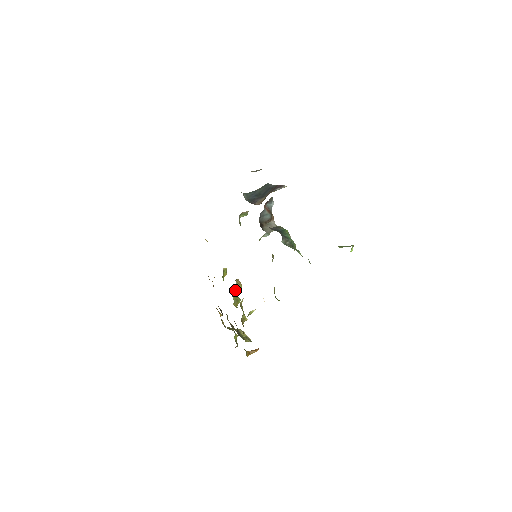
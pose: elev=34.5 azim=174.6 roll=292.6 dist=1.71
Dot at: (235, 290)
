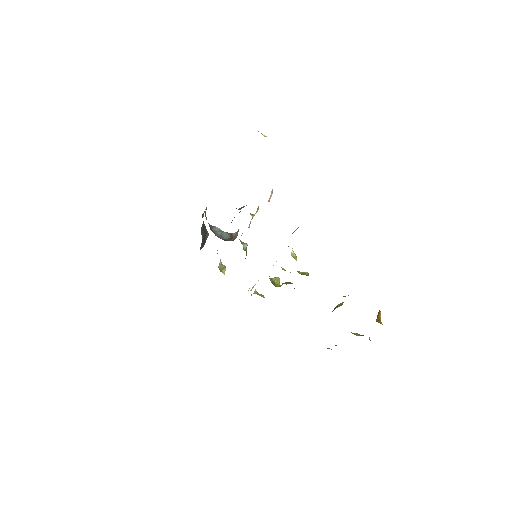
Dot at: (278, 285)
